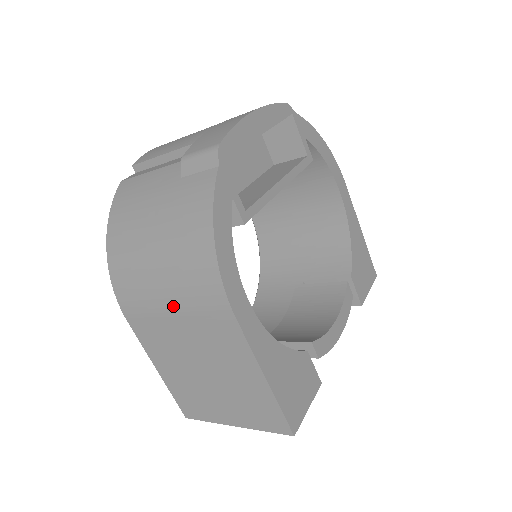
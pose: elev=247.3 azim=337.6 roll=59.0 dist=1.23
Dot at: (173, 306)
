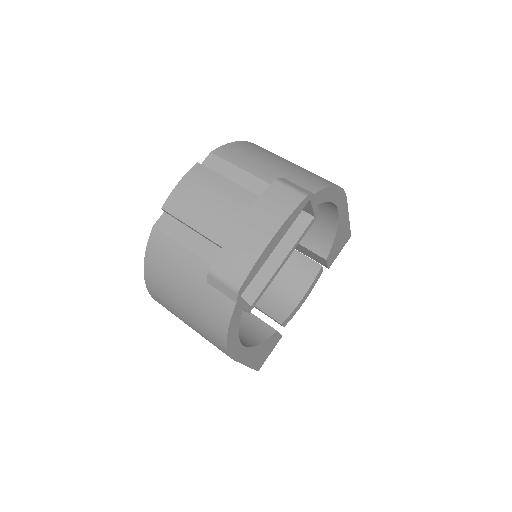
Dot at: occluded
